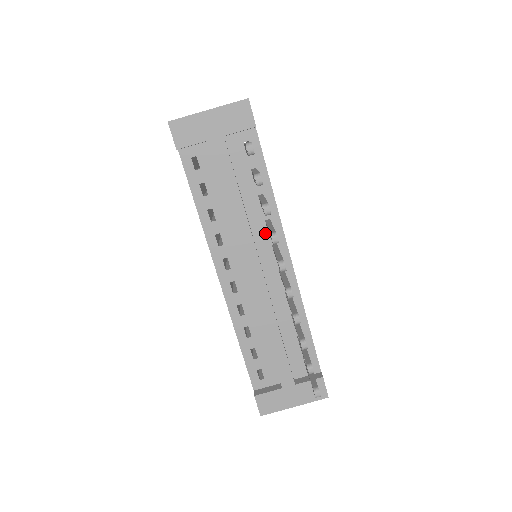
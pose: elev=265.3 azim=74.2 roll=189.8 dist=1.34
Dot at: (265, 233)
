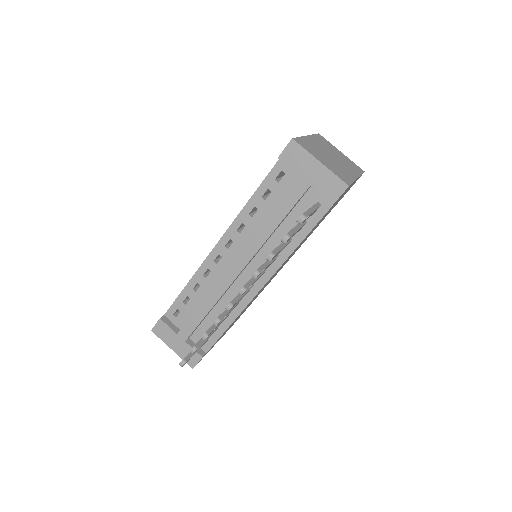
Dot at: occluded
